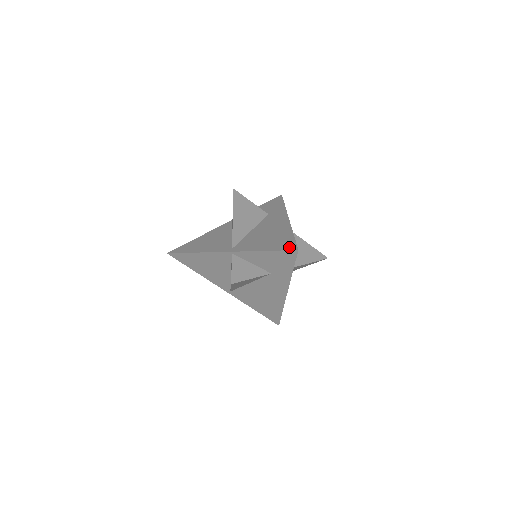
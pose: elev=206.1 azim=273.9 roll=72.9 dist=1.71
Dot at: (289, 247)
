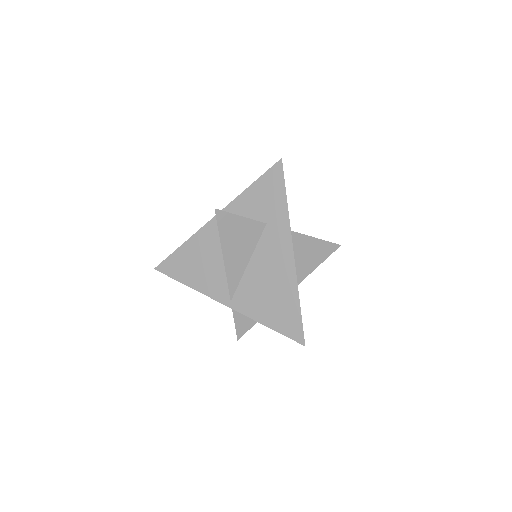
Dot at: (274, 169)
